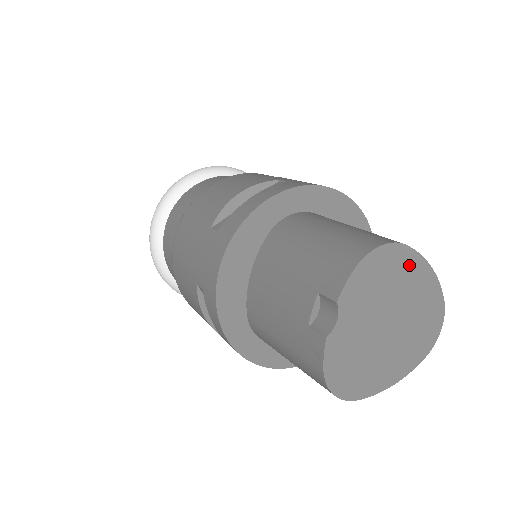
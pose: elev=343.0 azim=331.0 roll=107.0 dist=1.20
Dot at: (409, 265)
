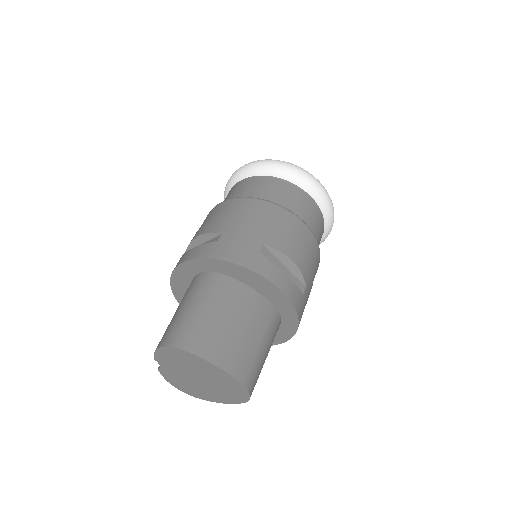
Dot at: (196, 360)
